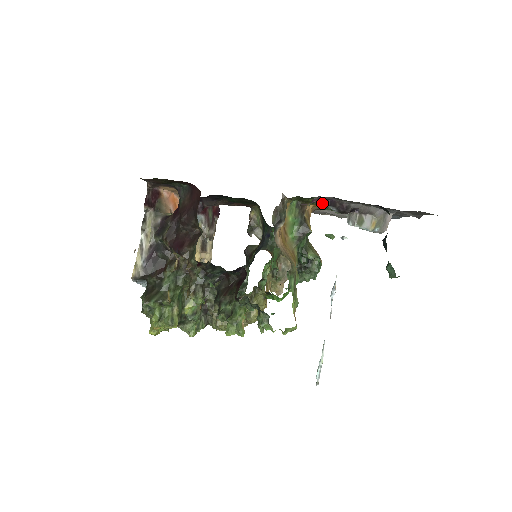
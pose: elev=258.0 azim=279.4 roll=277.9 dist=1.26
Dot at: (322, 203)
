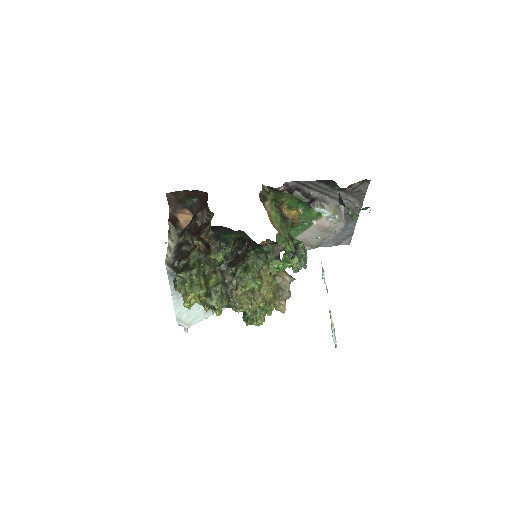
Dot at: (291, 191)
